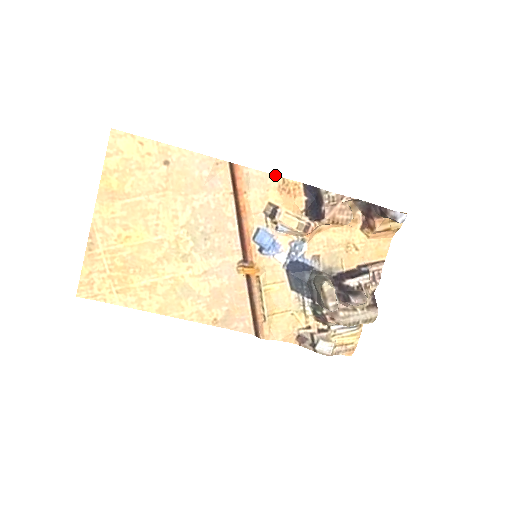
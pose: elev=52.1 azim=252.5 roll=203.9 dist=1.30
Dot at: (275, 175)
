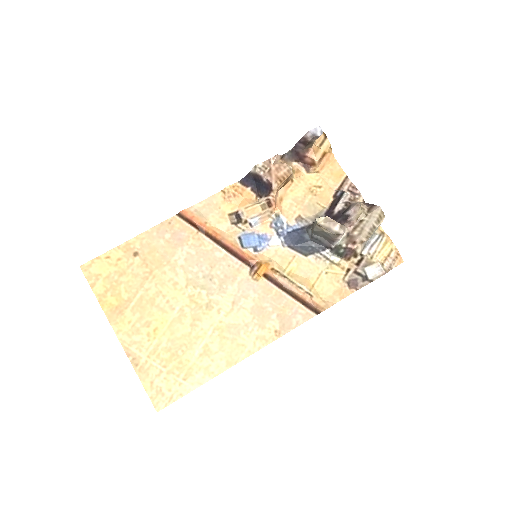
Dot at: (214, 194)
